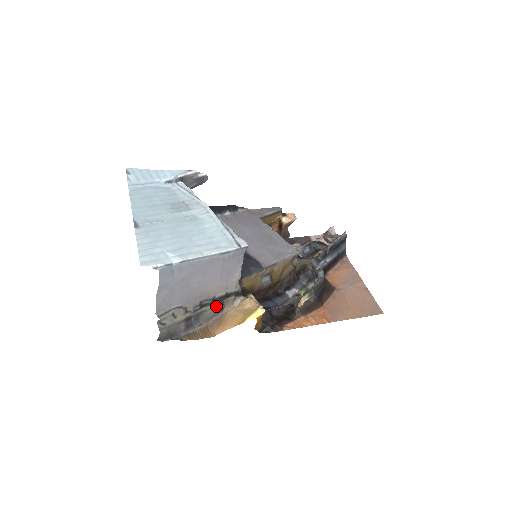
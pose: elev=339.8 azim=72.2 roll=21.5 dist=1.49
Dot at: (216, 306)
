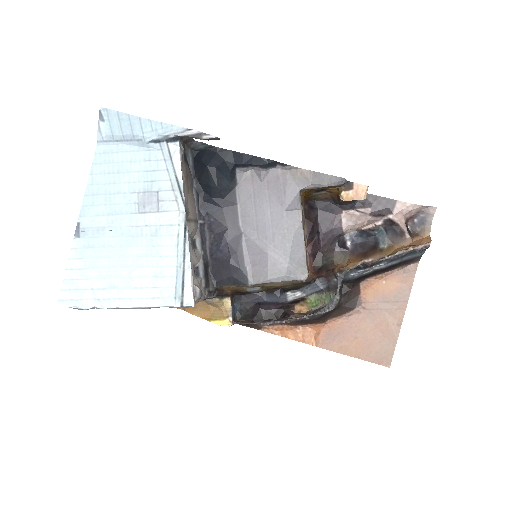
Dot at: occluded
